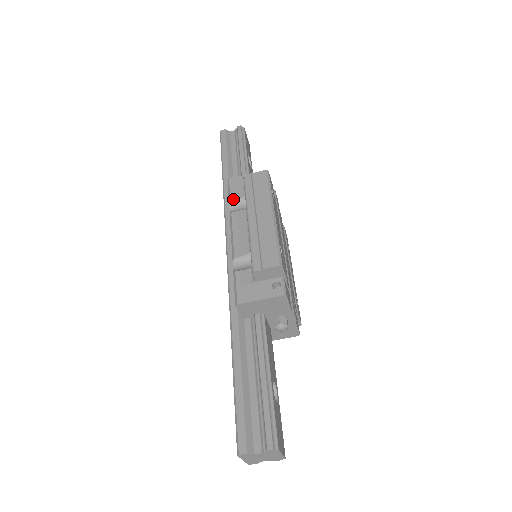
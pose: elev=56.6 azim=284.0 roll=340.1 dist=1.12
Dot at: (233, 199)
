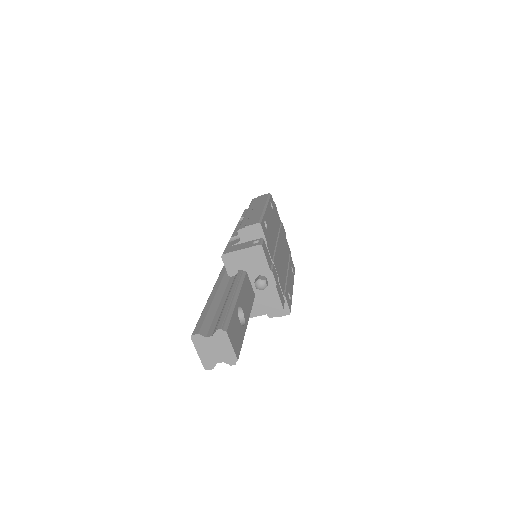
Dot at: (243, 216)
